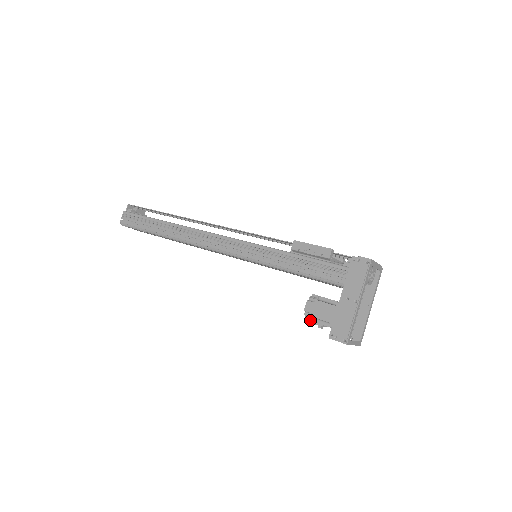
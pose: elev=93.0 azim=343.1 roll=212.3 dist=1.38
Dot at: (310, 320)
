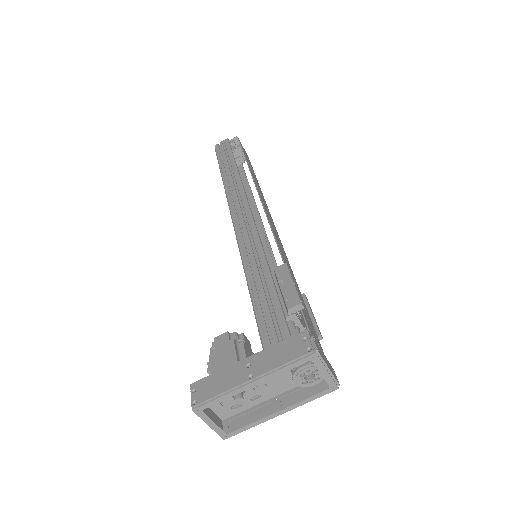
Dot at: (210, 354)
